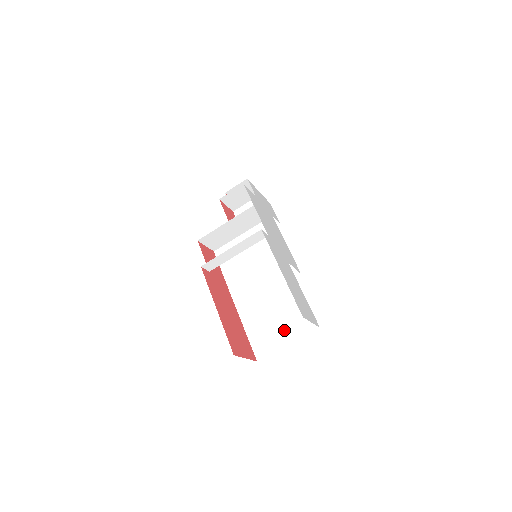
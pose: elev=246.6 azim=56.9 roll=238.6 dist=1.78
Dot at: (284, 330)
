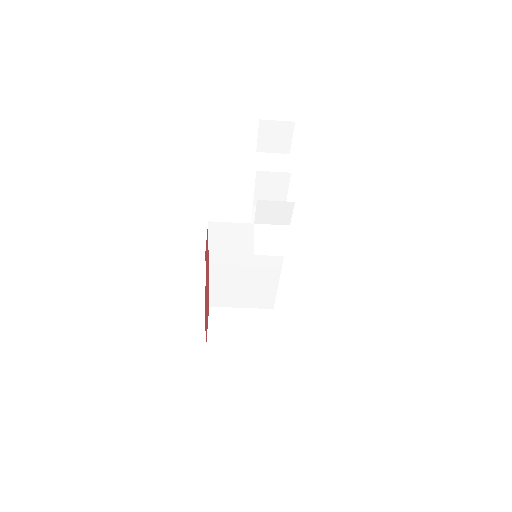
Dot at: (244, 301)
